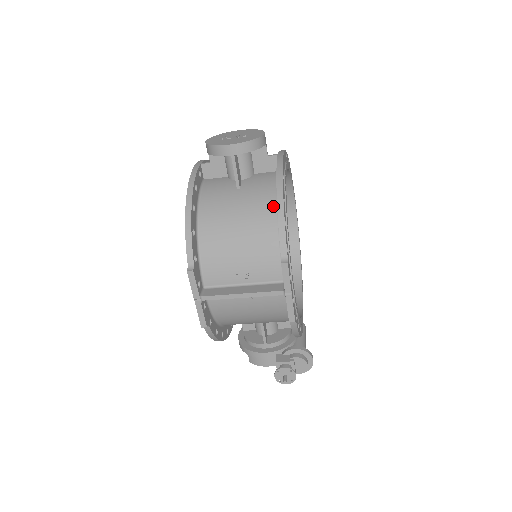
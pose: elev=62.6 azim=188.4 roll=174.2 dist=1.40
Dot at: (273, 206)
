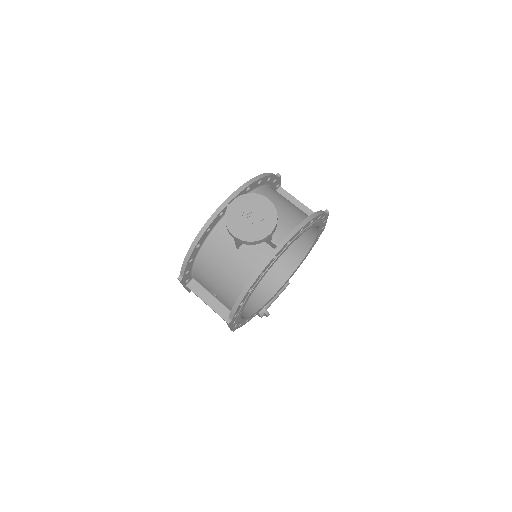
Dot at: (246, 282)
